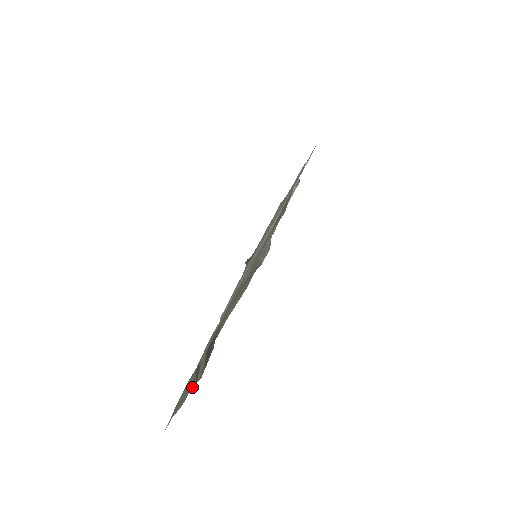
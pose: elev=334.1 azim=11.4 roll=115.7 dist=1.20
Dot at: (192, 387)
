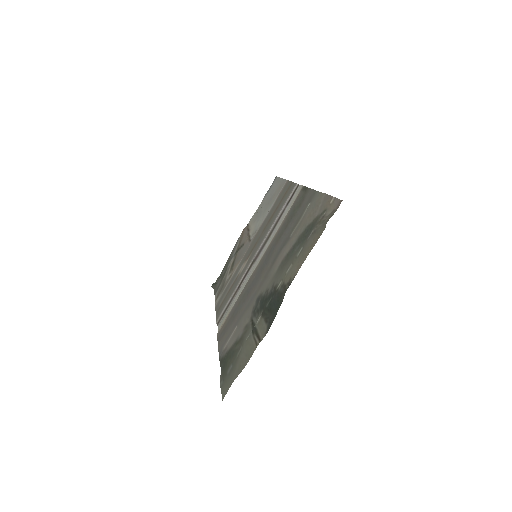
Dot at: (256, 345)
